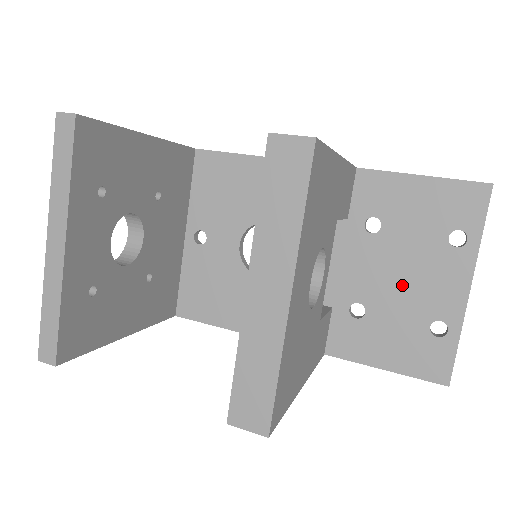
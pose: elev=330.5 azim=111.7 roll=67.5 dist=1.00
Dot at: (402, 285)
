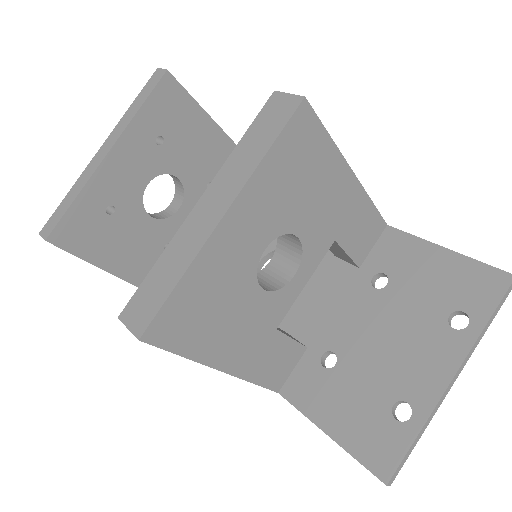
Dot at: (383, 349)
